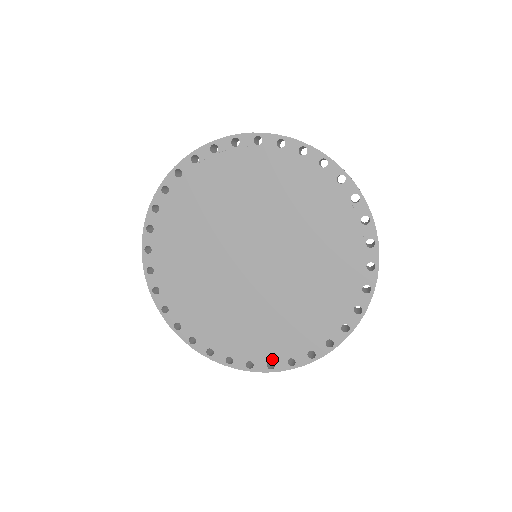
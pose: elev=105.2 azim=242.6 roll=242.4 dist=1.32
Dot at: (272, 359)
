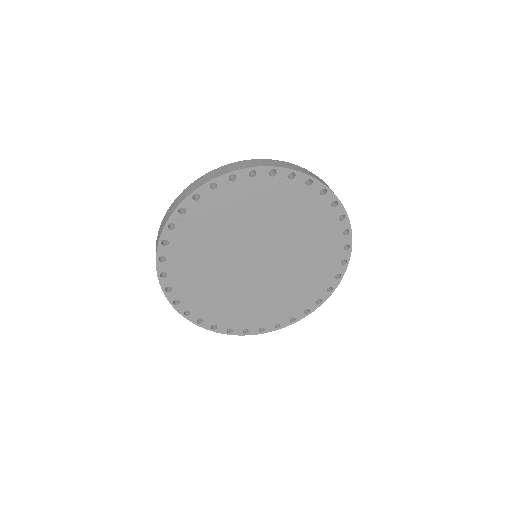
Dot at: (305, 308)
